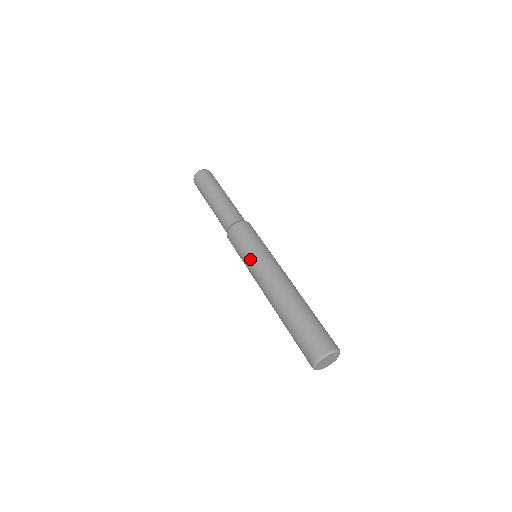
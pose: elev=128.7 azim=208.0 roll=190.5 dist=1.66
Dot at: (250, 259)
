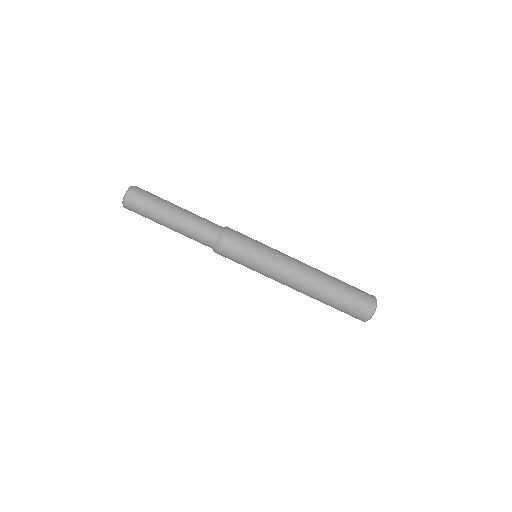
Dot at: (258, 272)
